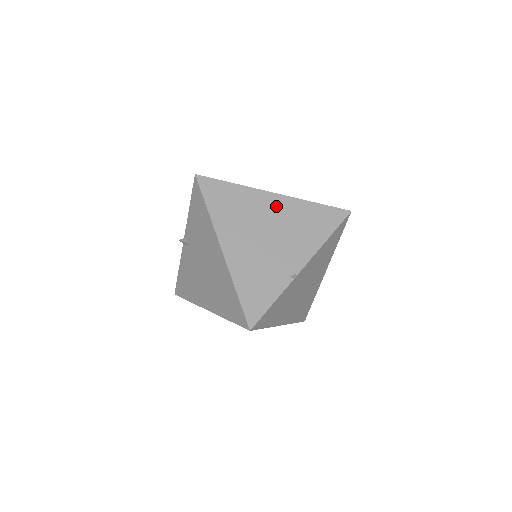
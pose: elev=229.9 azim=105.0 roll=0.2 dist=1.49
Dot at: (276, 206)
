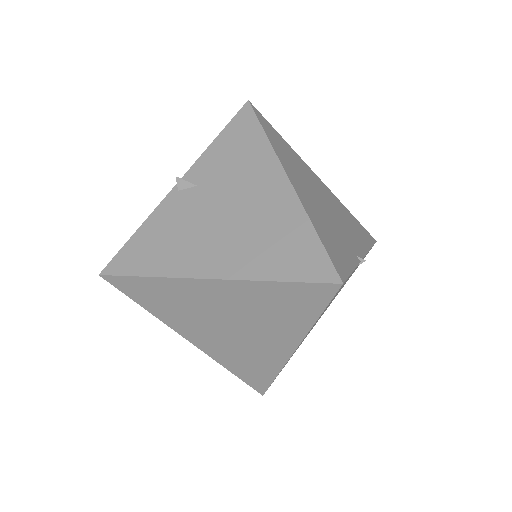
Dot at: (323, 187)
